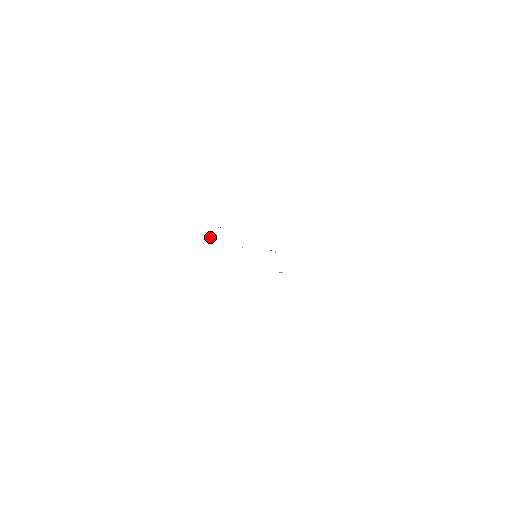
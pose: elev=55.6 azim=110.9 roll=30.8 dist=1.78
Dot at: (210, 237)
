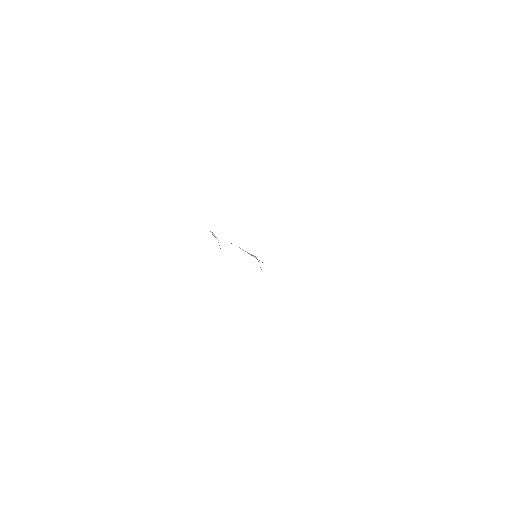
Dot at: (213, 234)
